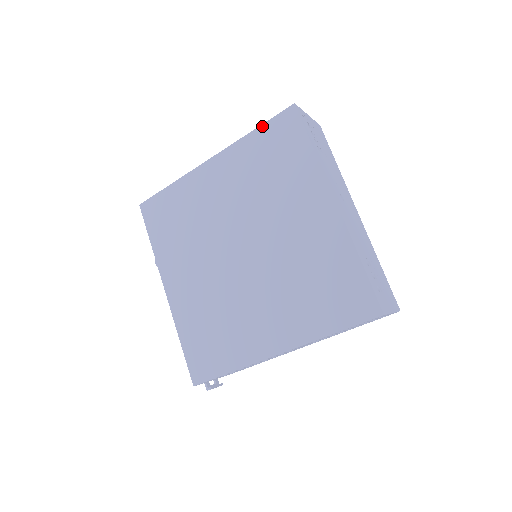
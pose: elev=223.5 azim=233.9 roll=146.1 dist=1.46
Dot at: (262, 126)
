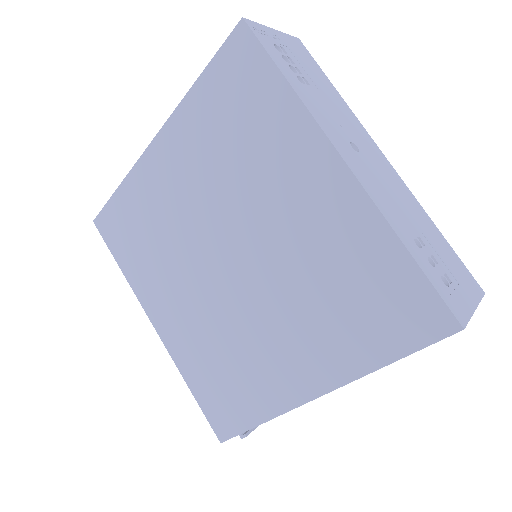
Dot at: (207, 69)
